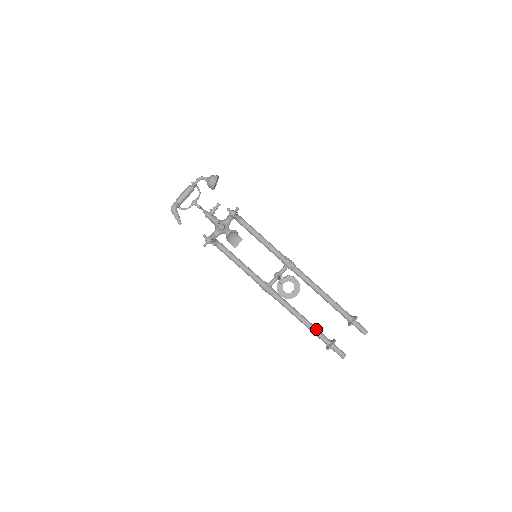
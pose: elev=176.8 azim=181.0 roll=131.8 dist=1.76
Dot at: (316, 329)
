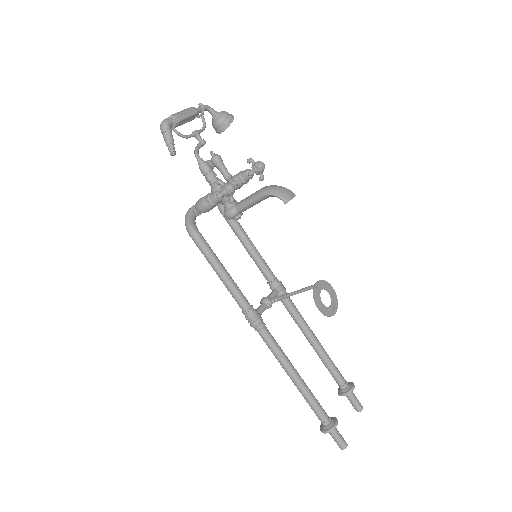
Dot at: (314, 396)
